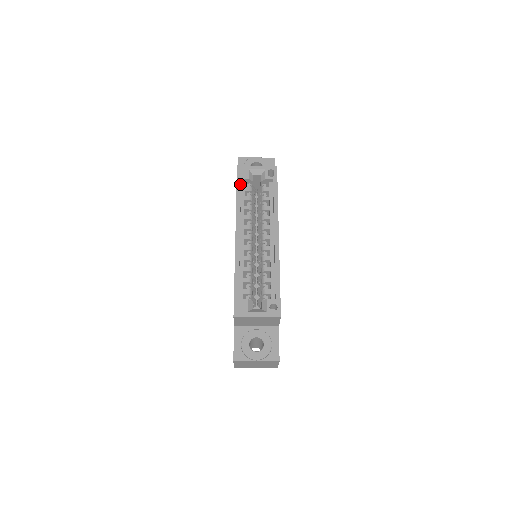
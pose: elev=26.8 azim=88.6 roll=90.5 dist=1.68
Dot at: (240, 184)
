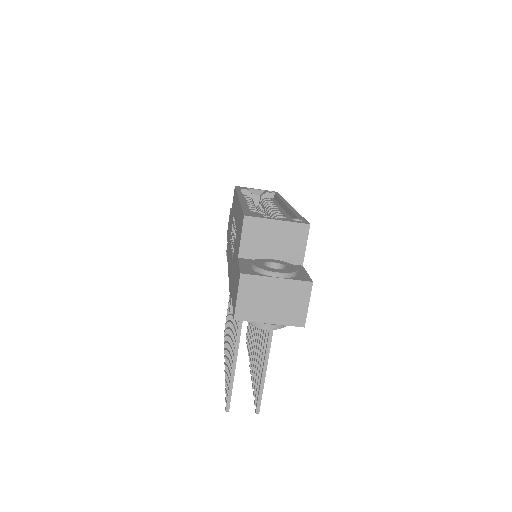
Dot at: (240, 189)
